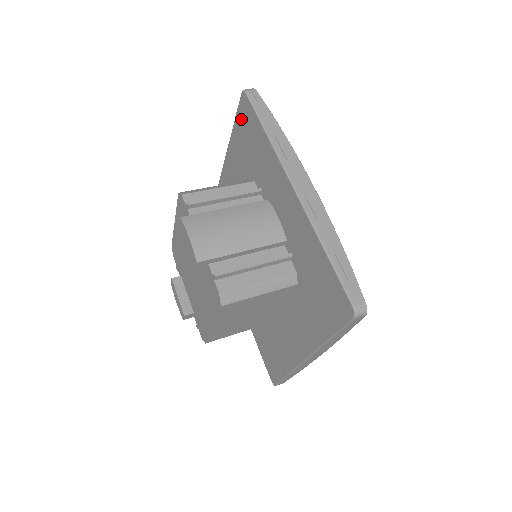
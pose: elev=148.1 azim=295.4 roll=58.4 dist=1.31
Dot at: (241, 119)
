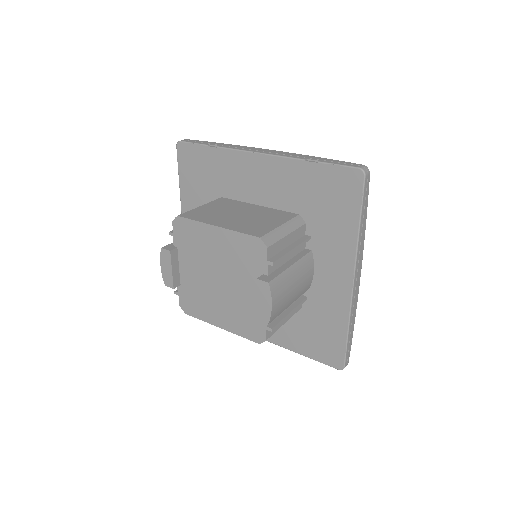
Dot at: (336, 178)
